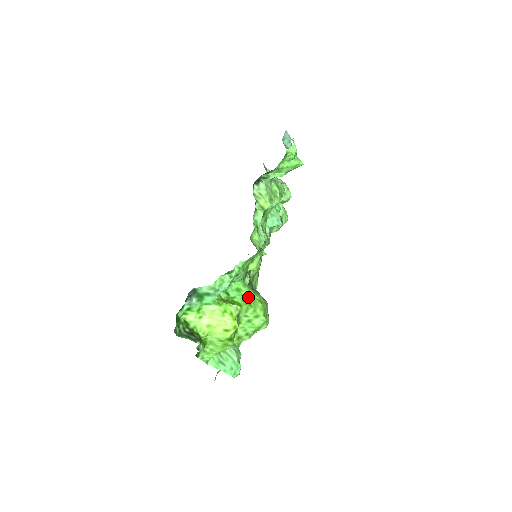
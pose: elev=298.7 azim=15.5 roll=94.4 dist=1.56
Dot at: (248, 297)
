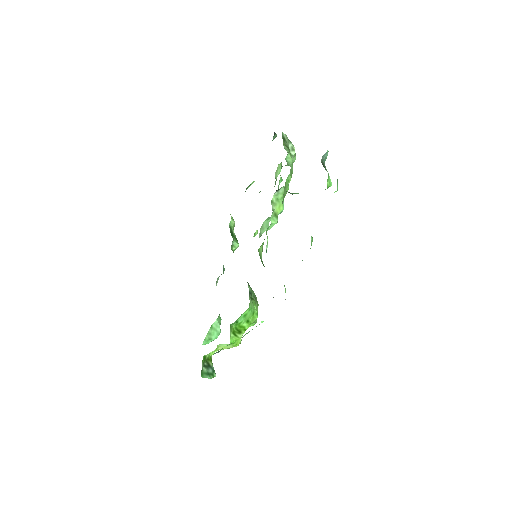
Dot at: (250, 316)
